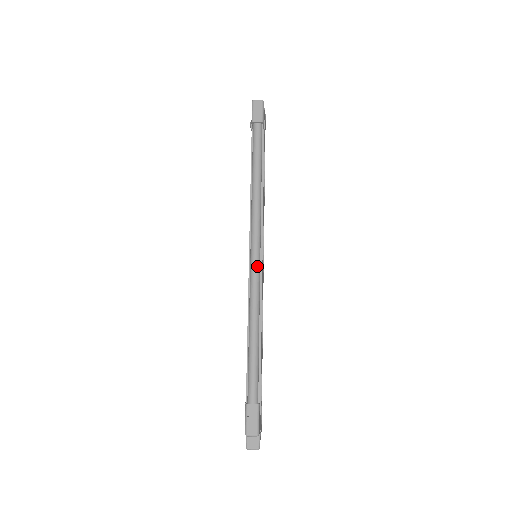
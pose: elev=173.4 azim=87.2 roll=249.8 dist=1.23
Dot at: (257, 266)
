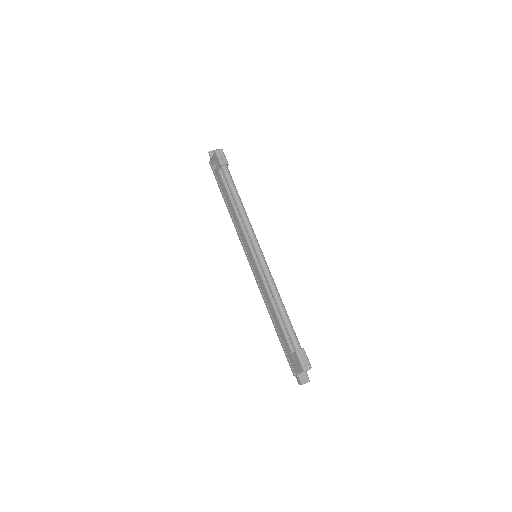
Dot at: (265, 260)
